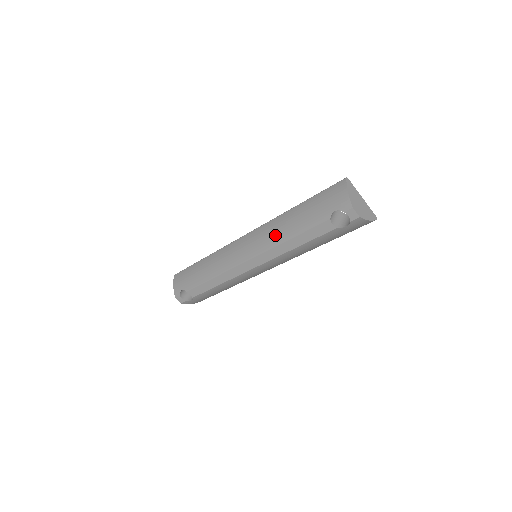
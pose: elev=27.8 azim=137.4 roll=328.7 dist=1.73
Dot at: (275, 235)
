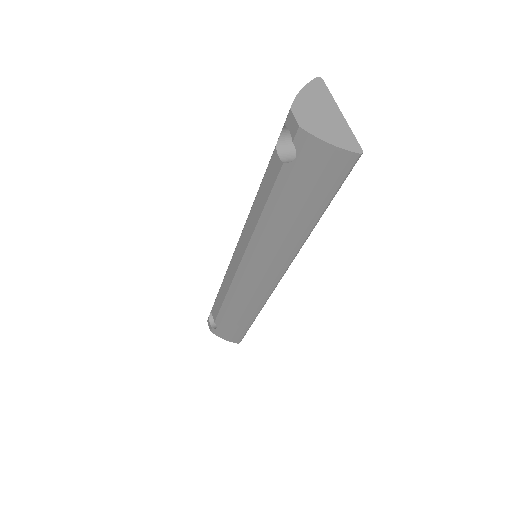
Dot at: occluded
